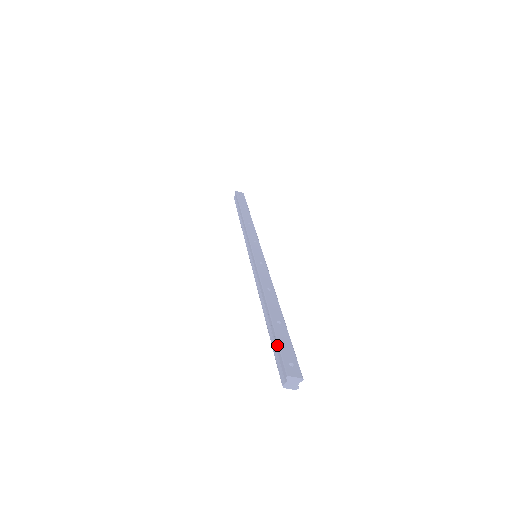
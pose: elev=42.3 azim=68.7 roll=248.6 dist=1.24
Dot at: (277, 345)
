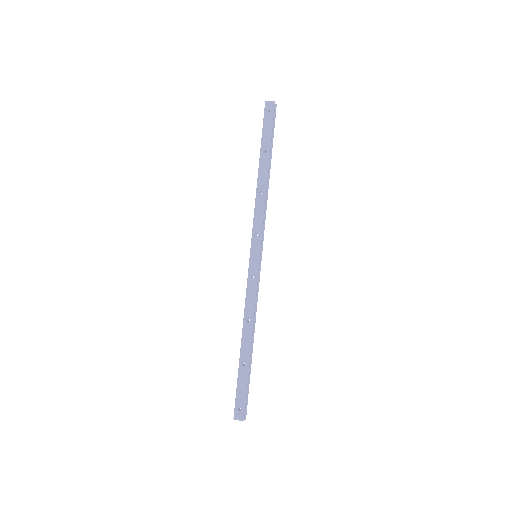
Dot at: (236, 389)
